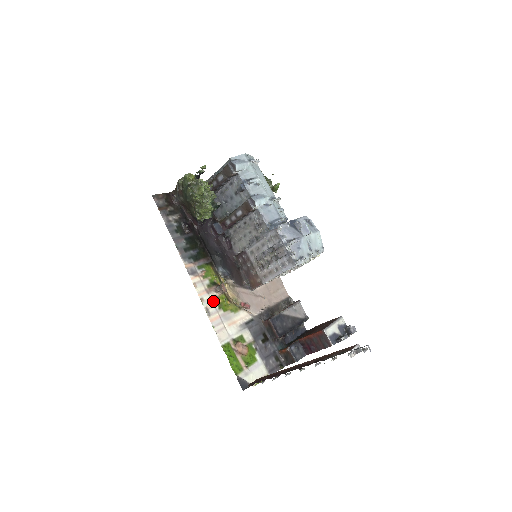
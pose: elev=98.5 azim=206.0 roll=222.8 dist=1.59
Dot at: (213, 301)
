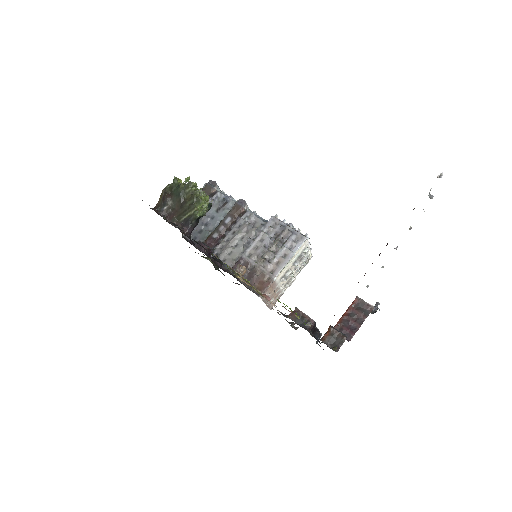
Dot at: occluded
